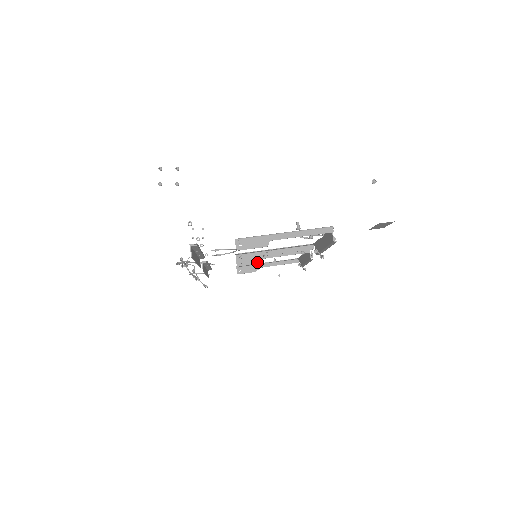
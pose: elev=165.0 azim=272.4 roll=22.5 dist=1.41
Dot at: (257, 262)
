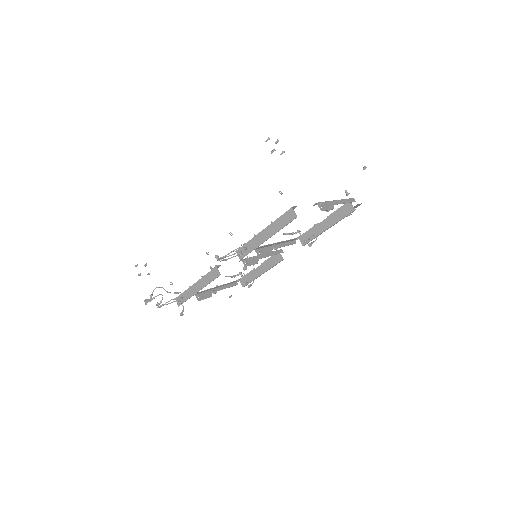
Dot at: (256, 262)
